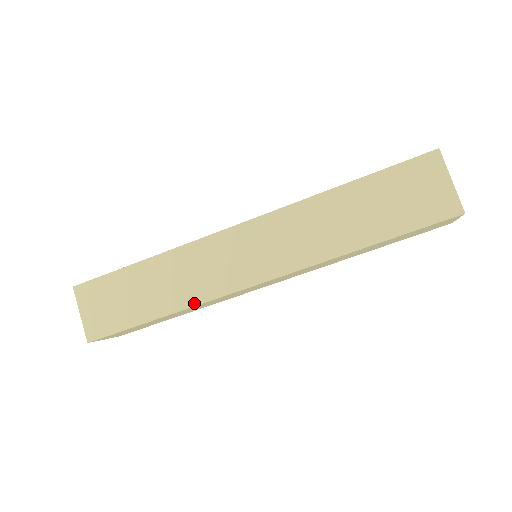
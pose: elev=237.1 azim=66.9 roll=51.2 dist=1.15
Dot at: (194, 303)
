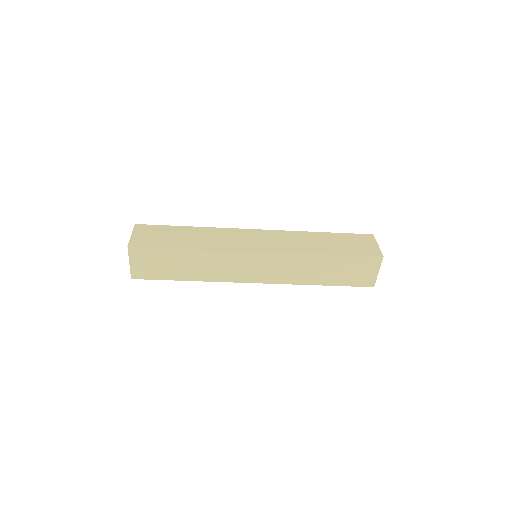
Dot at: (213, 280)
